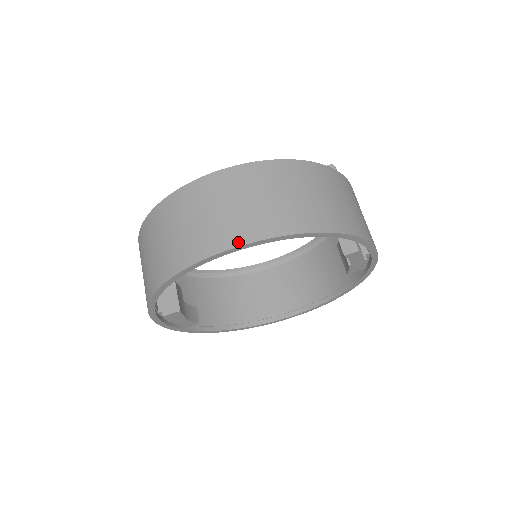
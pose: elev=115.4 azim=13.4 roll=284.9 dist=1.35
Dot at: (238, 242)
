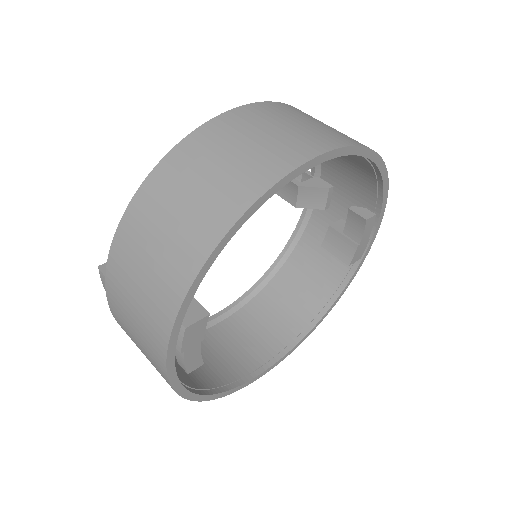
Dot at: (331, 146)
